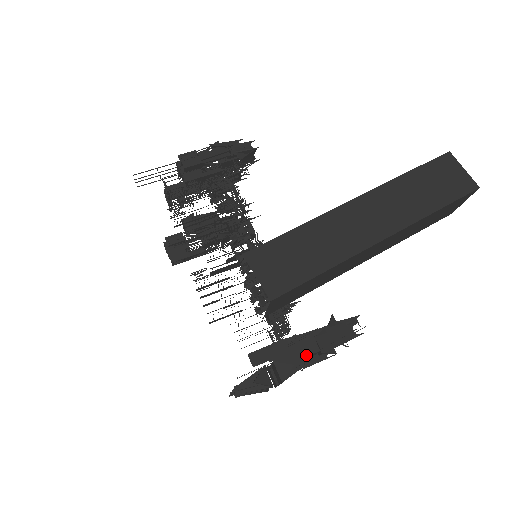
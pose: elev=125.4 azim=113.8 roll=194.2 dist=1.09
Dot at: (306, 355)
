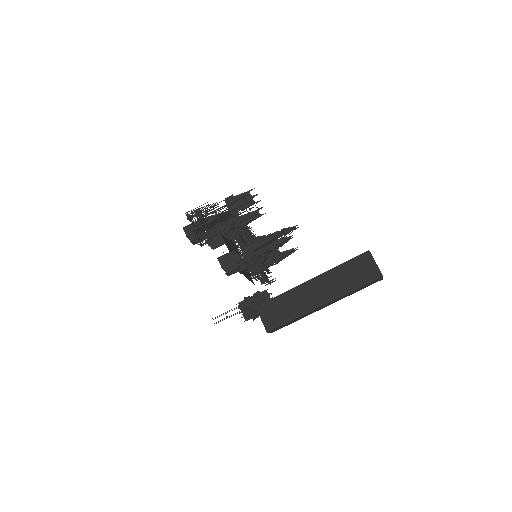
Dot at: occluded
